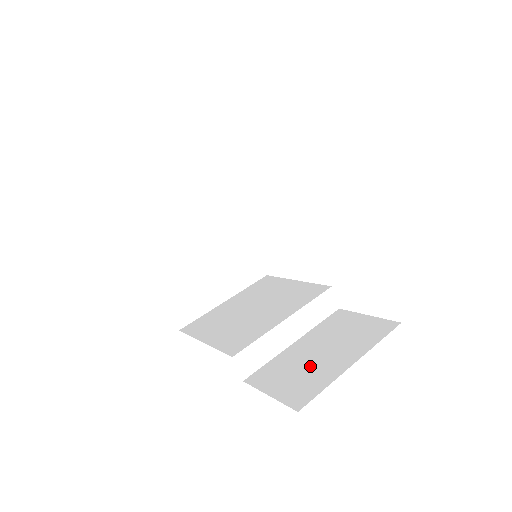
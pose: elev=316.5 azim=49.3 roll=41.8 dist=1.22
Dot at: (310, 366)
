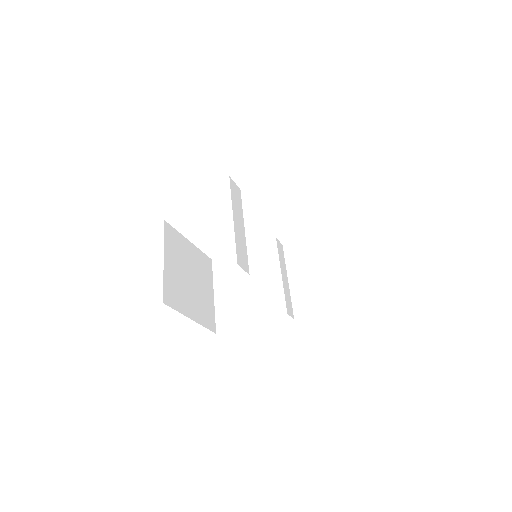
Dot at: (318, 284)
